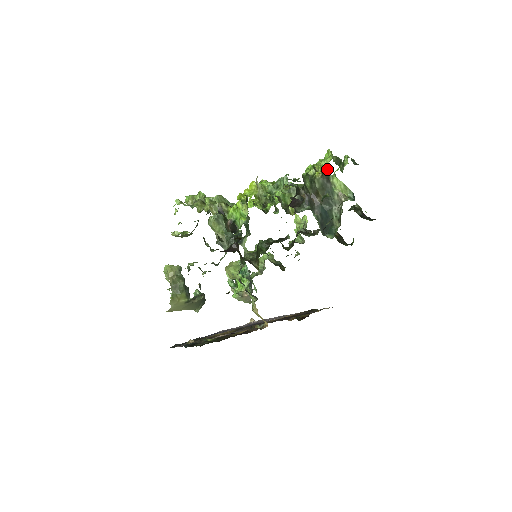
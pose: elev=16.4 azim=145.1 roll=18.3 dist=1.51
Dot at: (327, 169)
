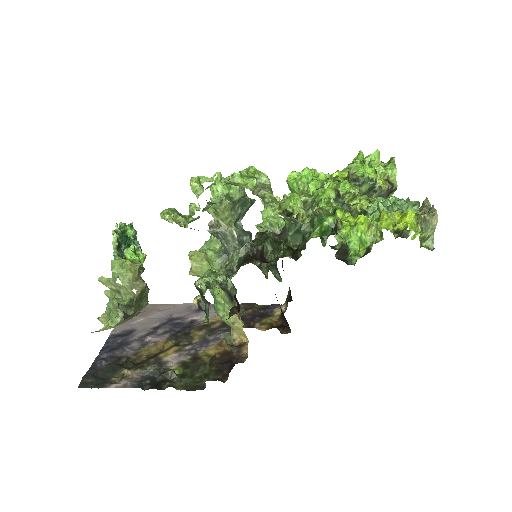
Dot at: (396, 183)
